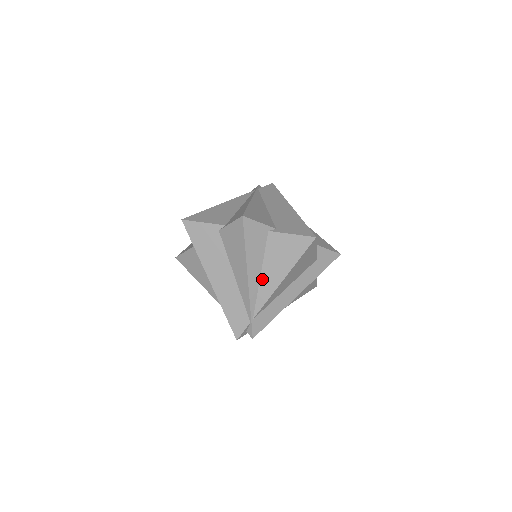
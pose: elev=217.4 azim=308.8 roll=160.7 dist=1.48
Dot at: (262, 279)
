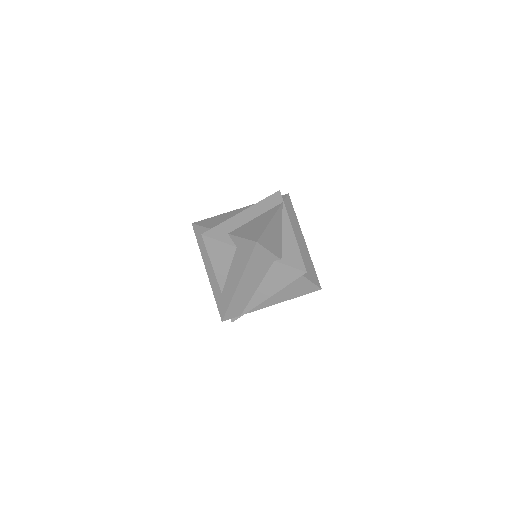
Dot at: (272, 297)
